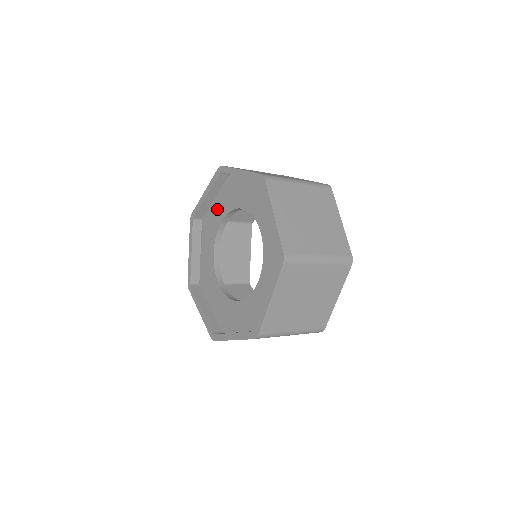
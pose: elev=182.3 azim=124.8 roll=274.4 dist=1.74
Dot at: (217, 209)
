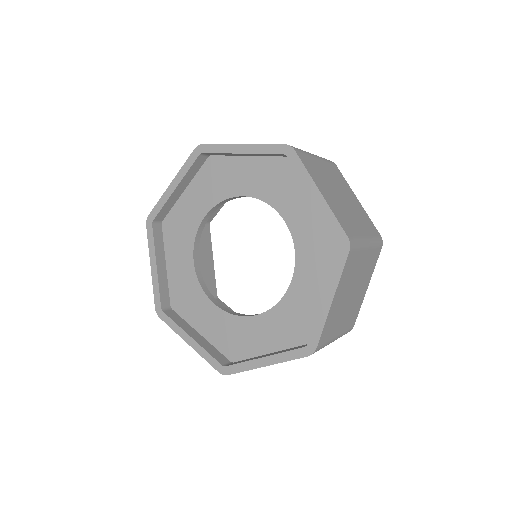
Dot at: (243, 173)
